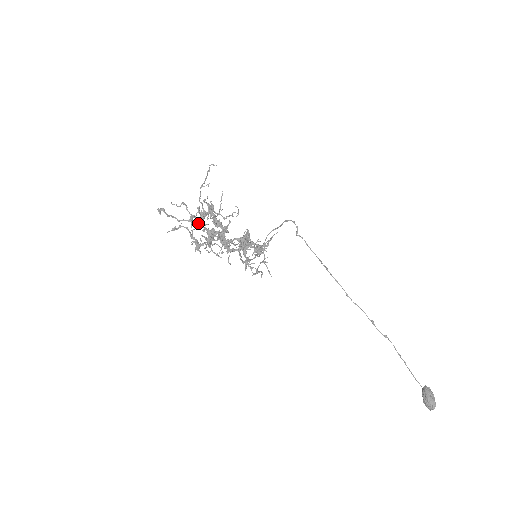
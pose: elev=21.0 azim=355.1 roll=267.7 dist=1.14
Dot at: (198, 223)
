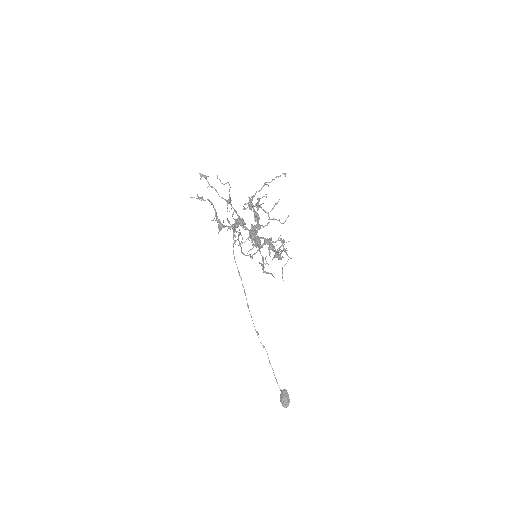
Dot at: occluded
